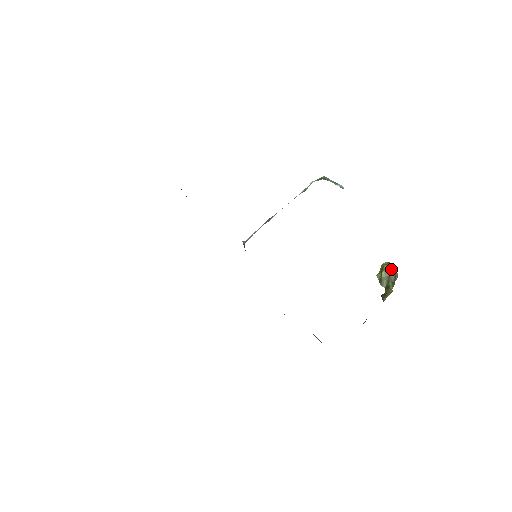
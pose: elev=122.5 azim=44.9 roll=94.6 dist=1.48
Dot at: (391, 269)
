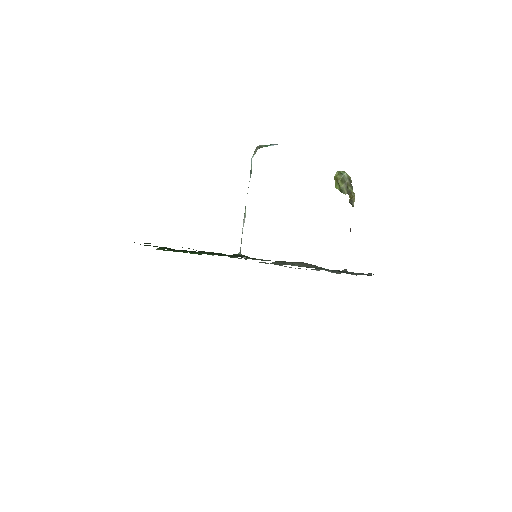
Dot at: (344, 176)
